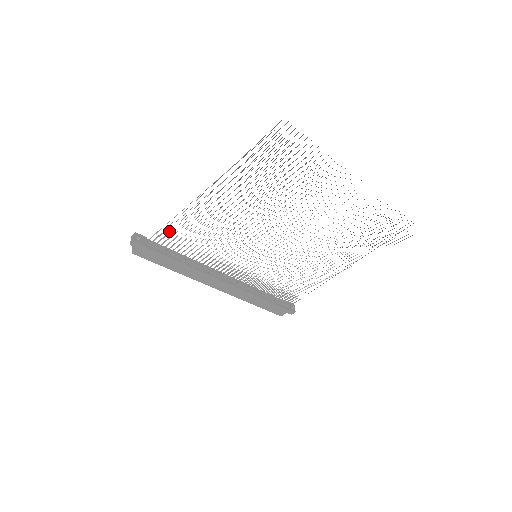
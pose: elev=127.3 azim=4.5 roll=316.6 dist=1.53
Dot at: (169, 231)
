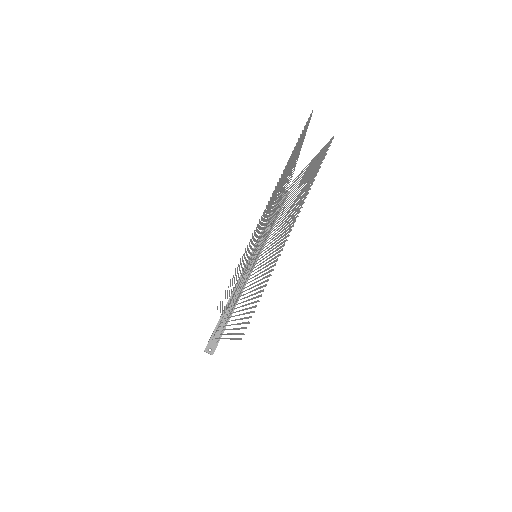
Dot at: occluded
